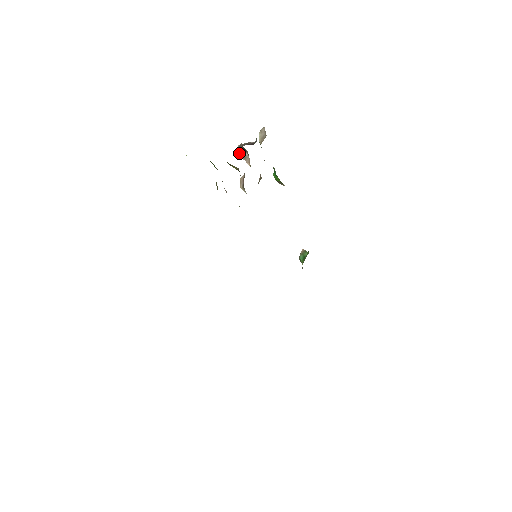
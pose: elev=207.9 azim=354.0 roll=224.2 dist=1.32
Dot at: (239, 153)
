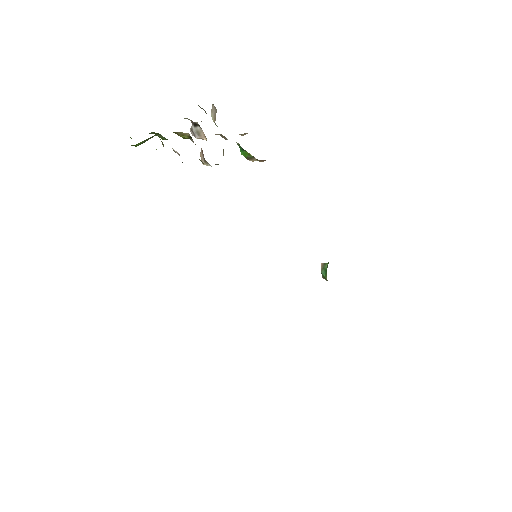
Dot at: (193, 135)
